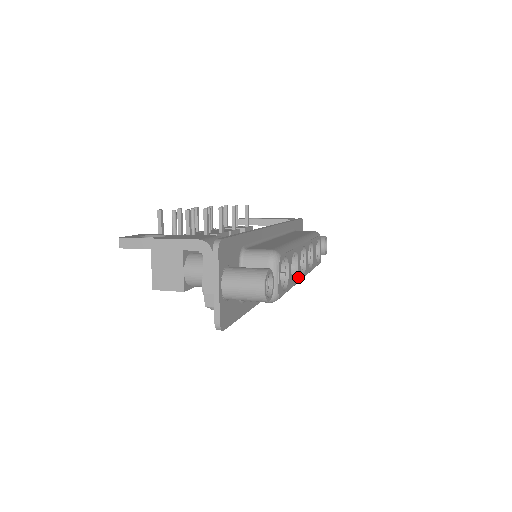
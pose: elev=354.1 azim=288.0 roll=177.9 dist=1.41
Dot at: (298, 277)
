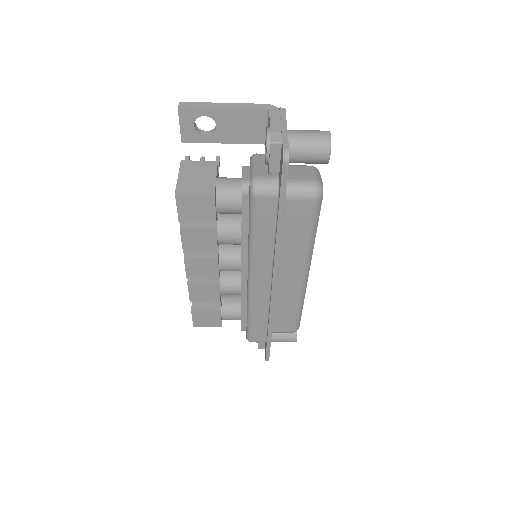
Dot at: occluded
